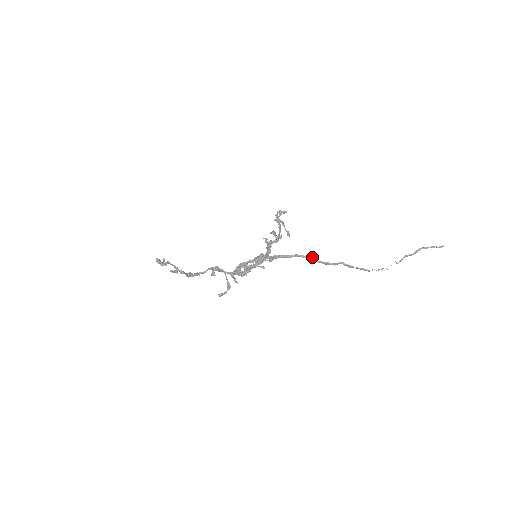
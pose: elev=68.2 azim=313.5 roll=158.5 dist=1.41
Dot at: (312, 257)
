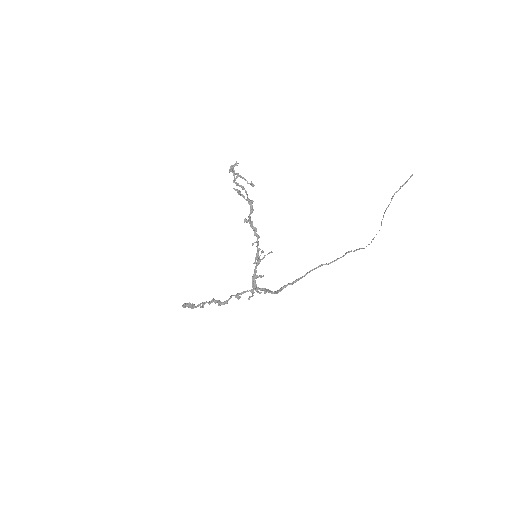
Dot at: (318, 267)
